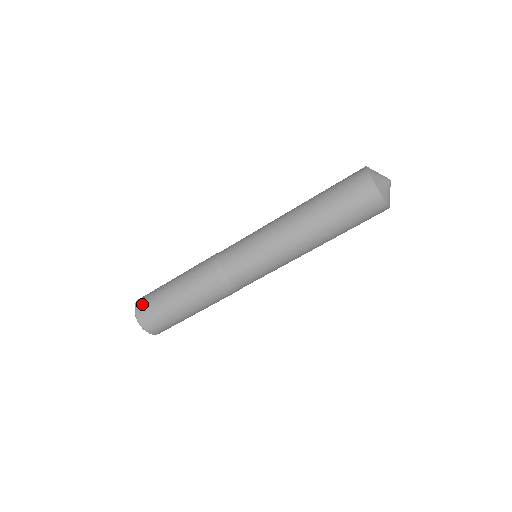
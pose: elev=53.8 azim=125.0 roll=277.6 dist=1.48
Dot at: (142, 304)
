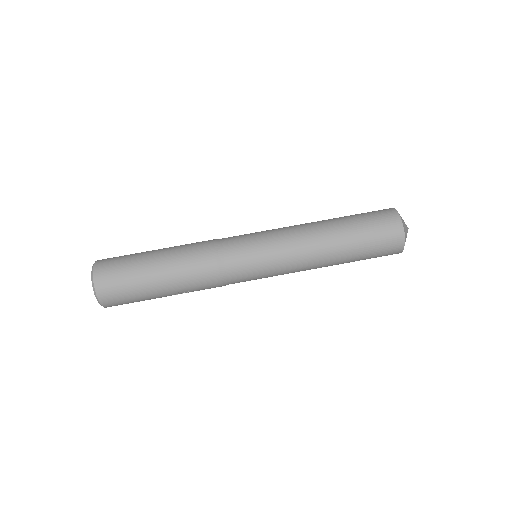
Dot at: occluded
